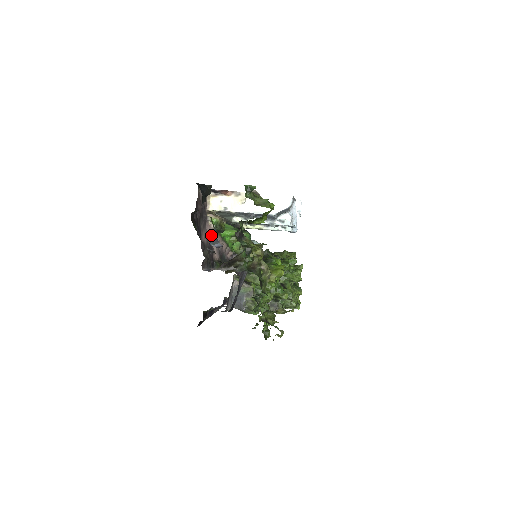
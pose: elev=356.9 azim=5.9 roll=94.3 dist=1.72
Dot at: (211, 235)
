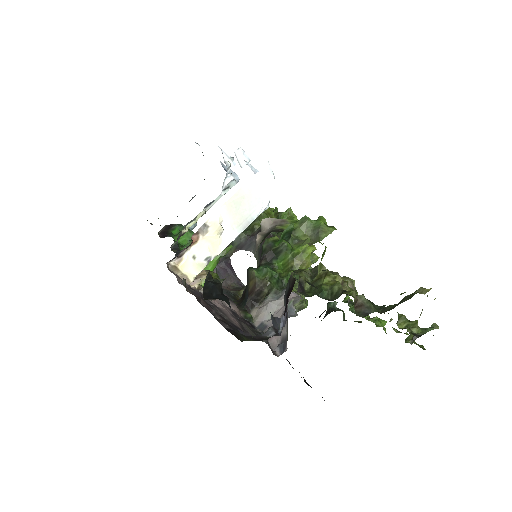
Dot at: (274, 326)
